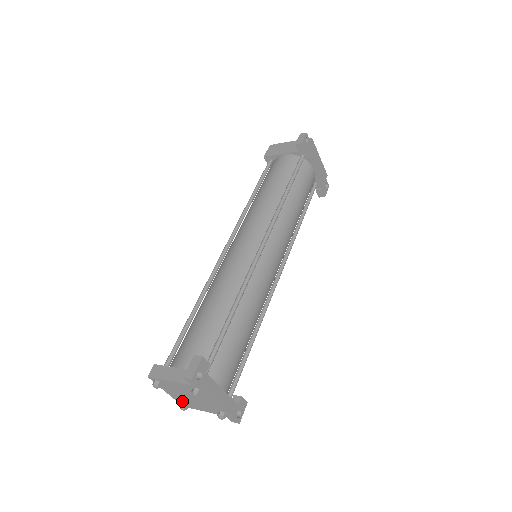
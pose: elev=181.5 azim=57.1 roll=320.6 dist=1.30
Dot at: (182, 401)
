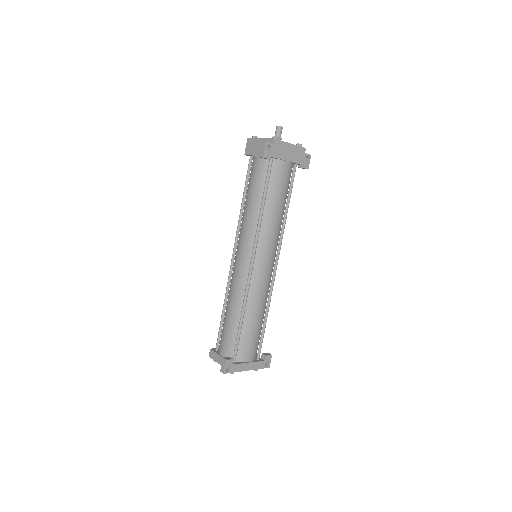
Dot at: occluded
